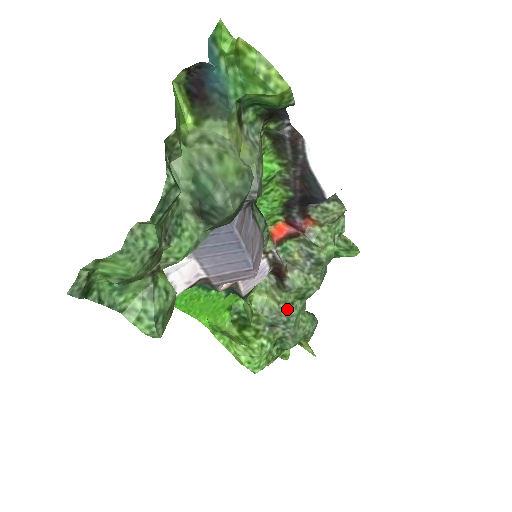
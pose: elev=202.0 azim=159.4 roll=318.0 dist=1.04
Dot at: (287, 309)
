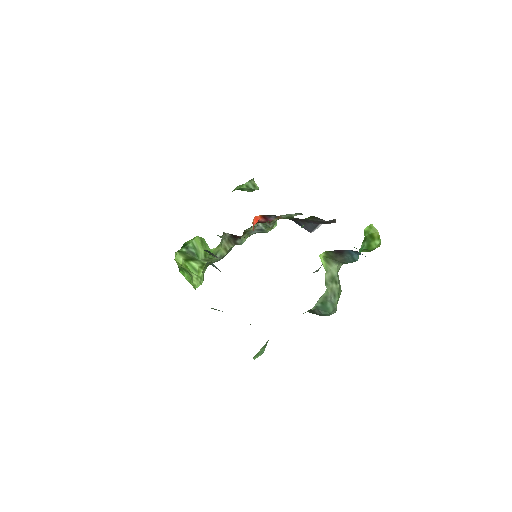
Dot at: occluded
